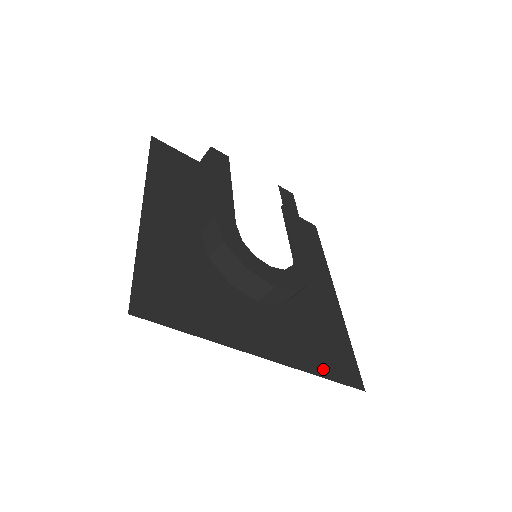
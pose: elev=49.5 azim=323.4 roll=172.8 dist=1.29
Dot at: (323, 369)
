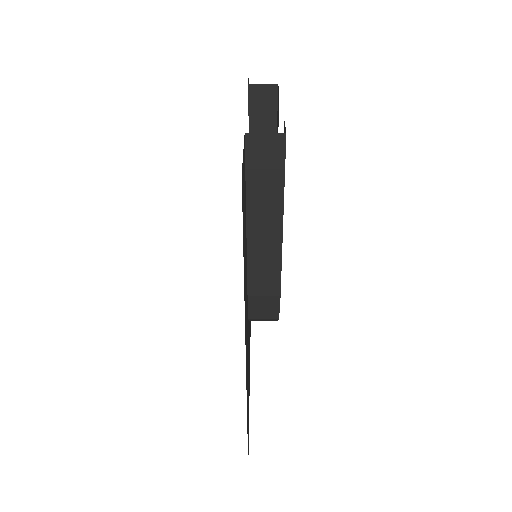
Dot at: occluded
